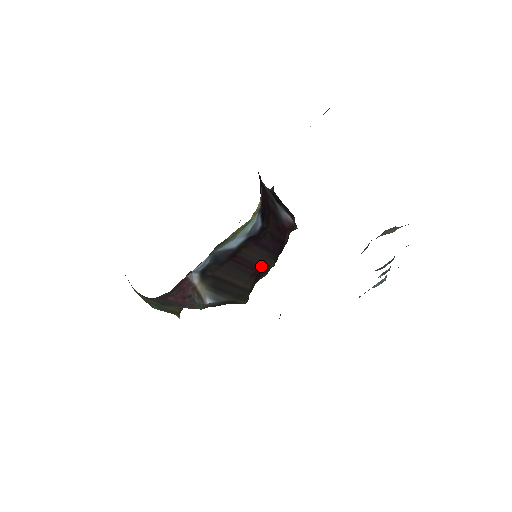
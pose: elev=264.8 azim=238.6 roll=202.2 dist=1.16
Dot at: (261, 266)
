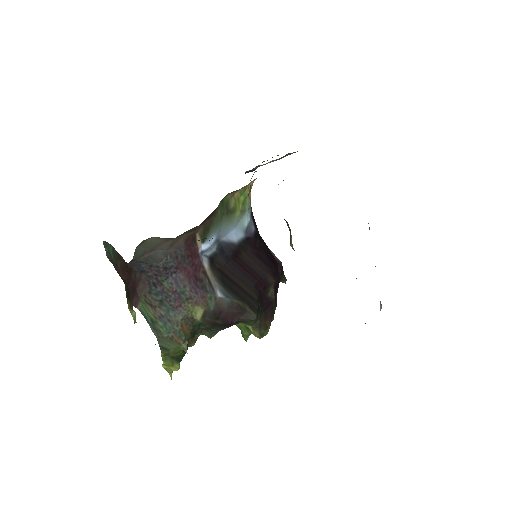
Dot at: (262, 279)
